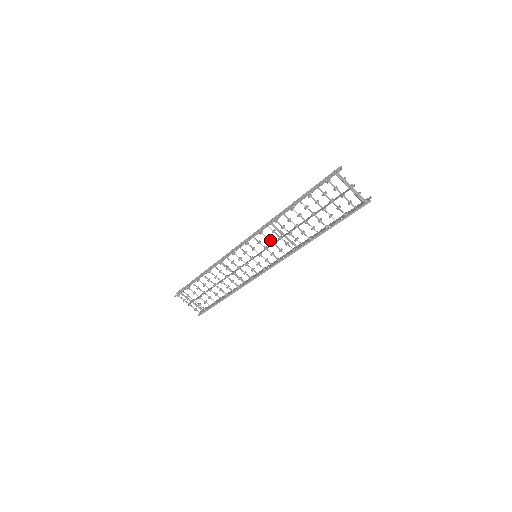
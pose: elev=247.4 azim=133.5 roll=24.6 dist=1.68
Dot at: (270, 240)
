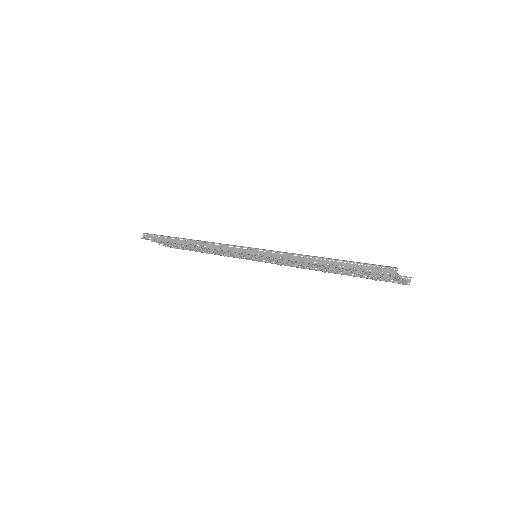
Dot at: (279, 260)
